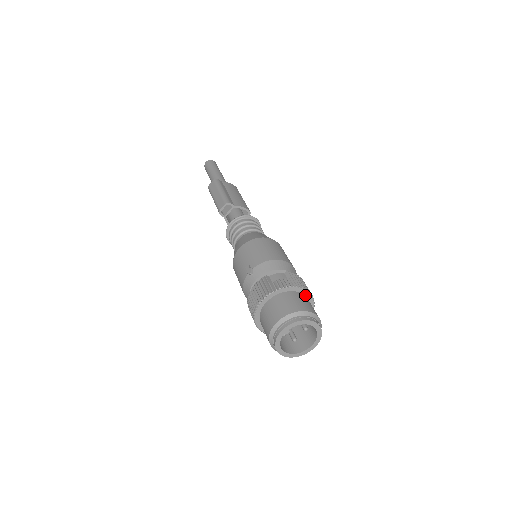
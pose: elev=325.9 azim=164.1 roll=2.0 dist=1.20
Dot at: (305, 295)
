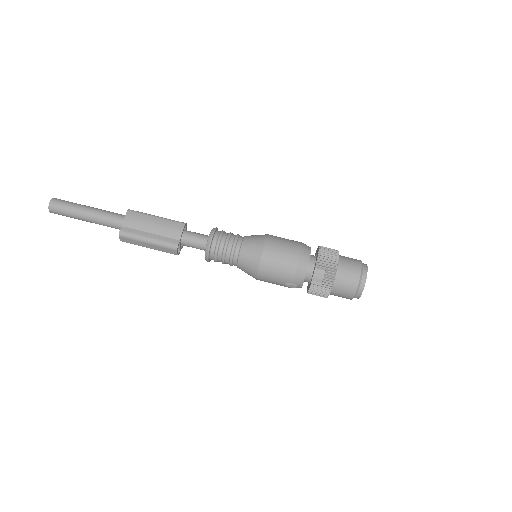
Dot at: (338, 262)
